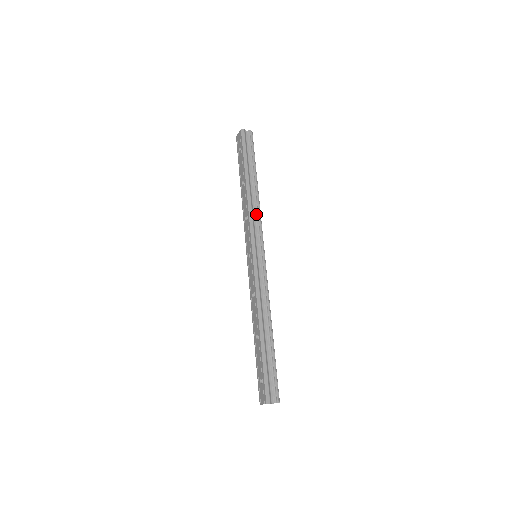
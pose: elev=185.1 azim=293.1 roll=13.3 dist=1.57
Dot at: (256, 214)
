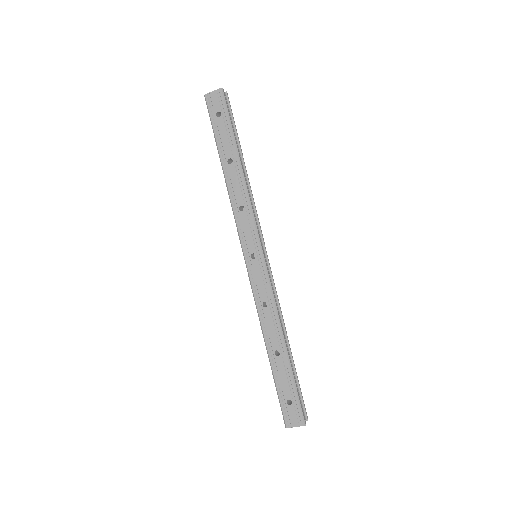
Dot at: (252, 204)
